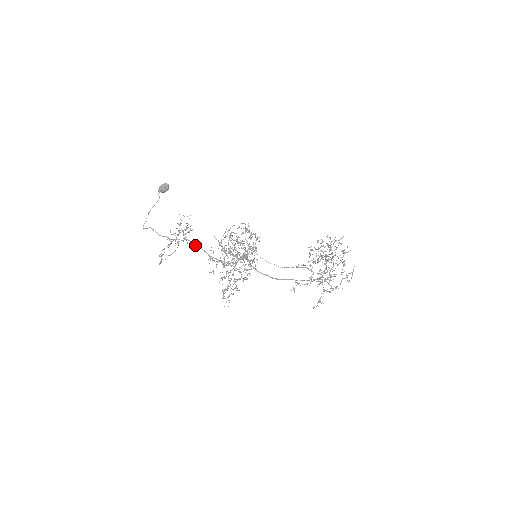
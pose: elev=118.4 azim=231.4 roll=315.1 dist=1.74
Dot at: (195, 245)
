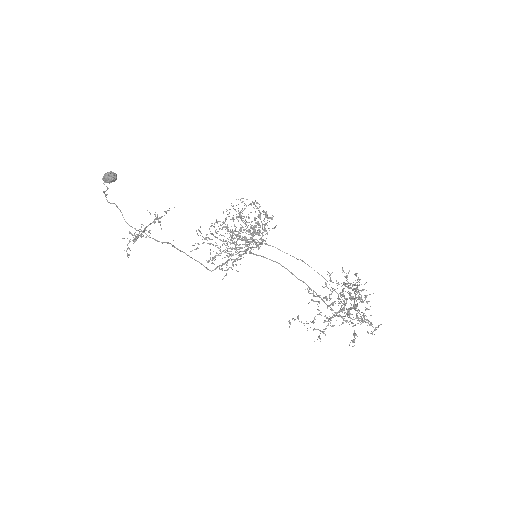
Dot at: (168, 243)
